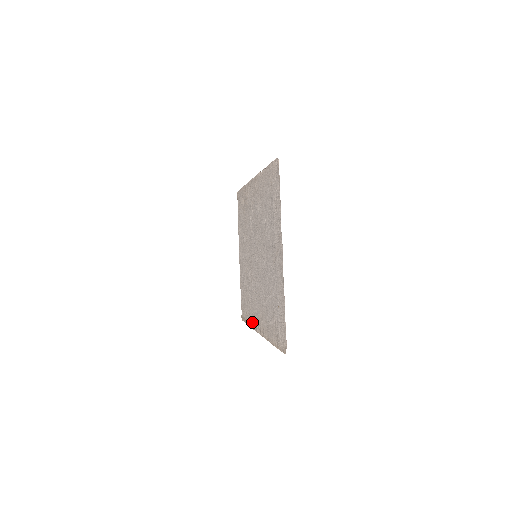
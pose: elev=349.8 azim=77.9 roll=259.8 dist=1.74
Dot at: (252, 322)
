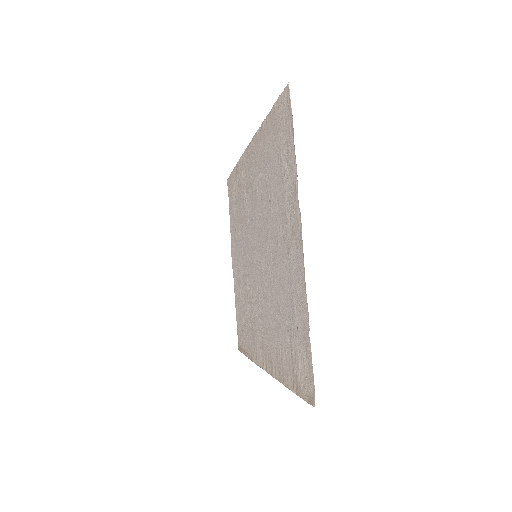
Dot at: (253, 353)
